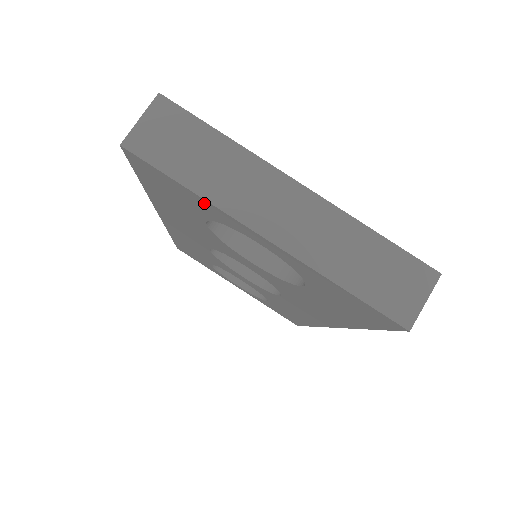
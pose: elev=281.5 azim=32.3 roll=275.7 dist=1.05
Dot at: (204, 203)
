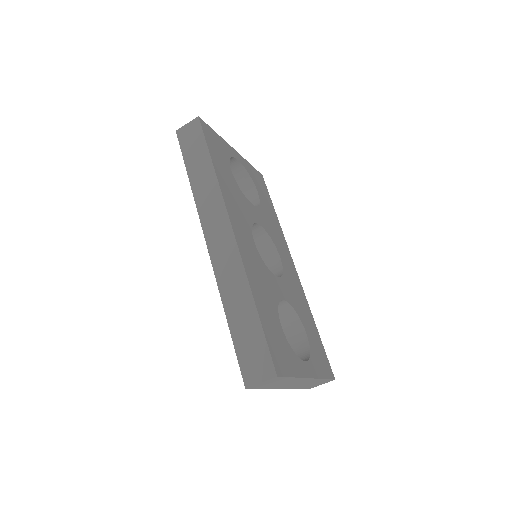
Dot at: occluded
